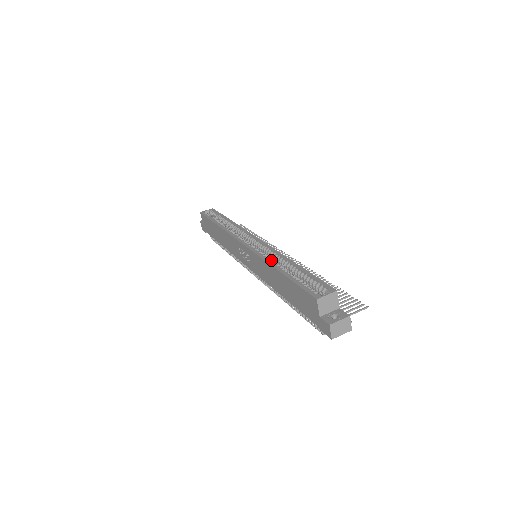
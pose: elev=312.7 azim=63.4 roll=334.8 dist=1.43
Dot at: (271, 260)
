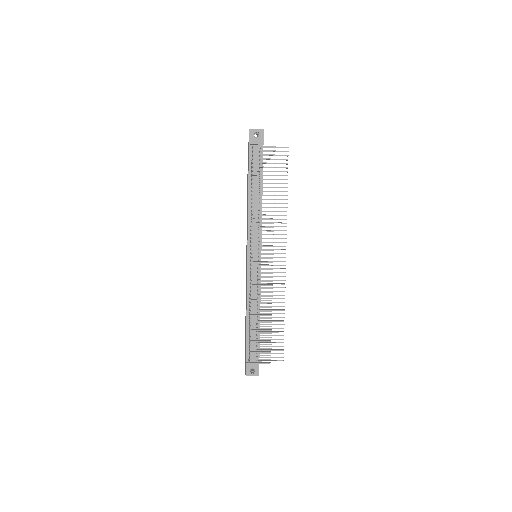
Dot at: occluded
